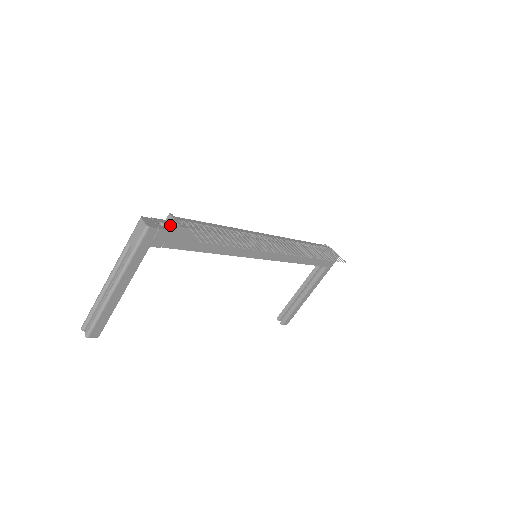
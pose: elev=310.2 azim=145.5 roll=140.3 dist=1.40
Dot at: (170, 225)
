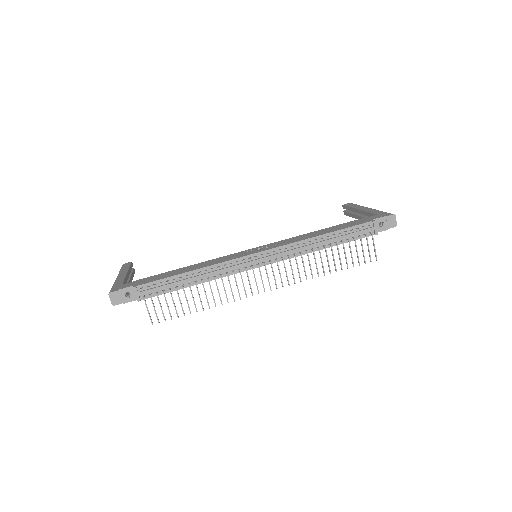
Dot at: (136, 293)
